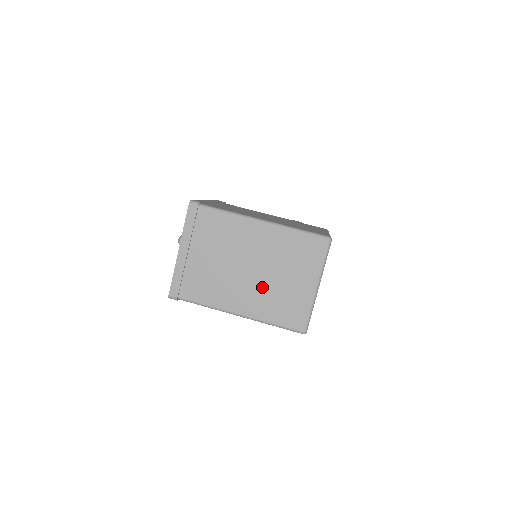
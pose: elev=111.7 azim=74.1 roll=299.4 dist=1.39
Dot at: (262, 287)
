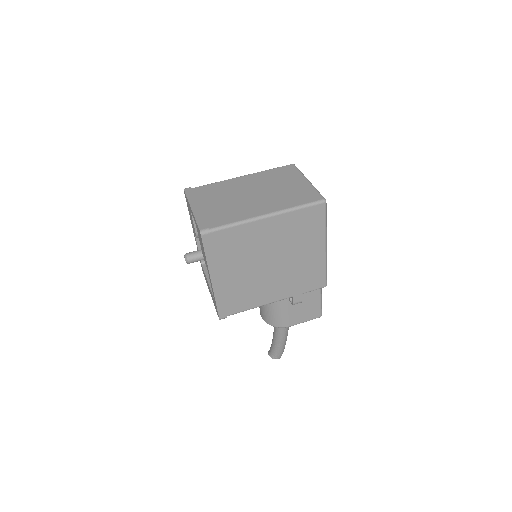
Dot at: (271, 196)
